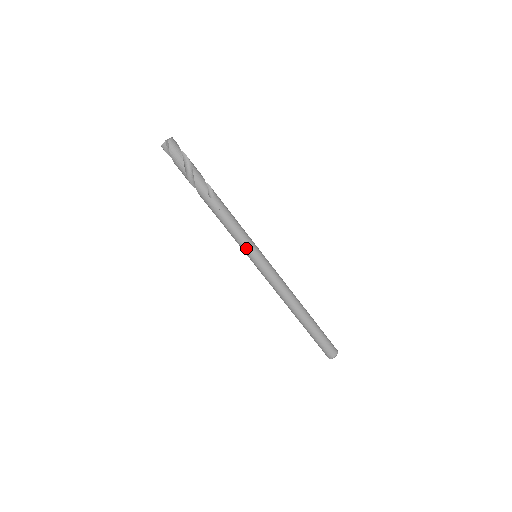
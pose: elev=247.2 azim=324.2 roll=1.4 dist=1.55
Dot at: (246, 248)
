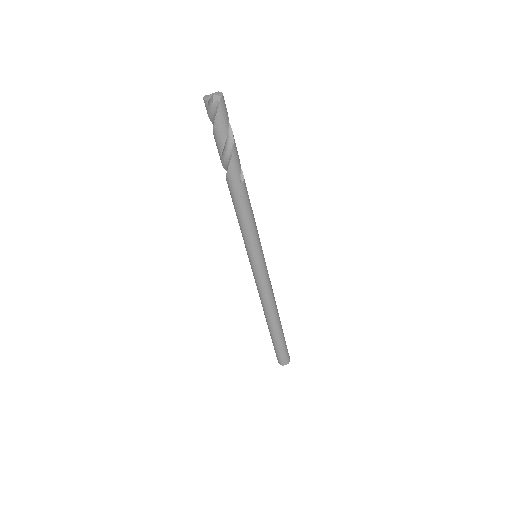
Dot at: (254, 247)
